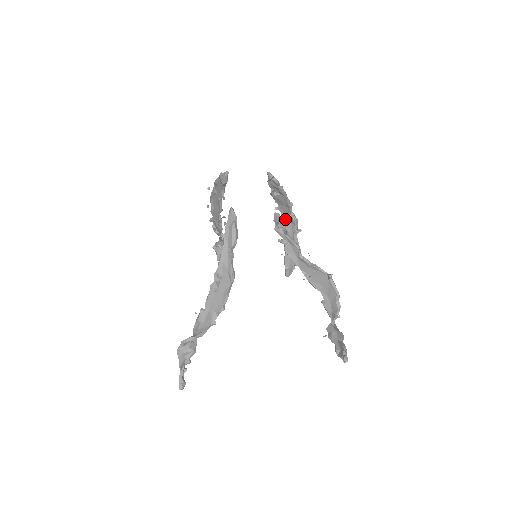
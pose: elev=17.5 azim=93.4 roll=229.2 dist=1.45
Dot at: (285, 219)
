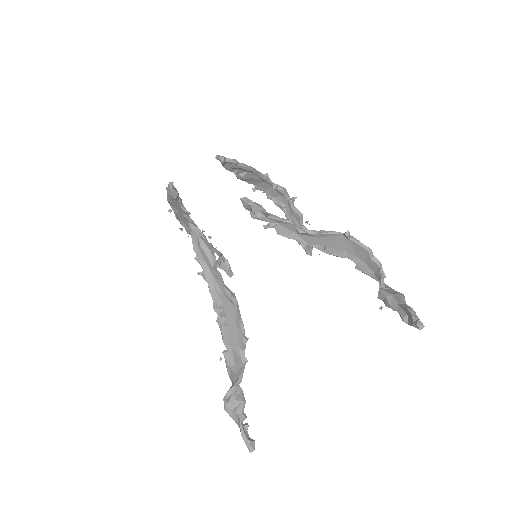
Dot at: (271, 195)
